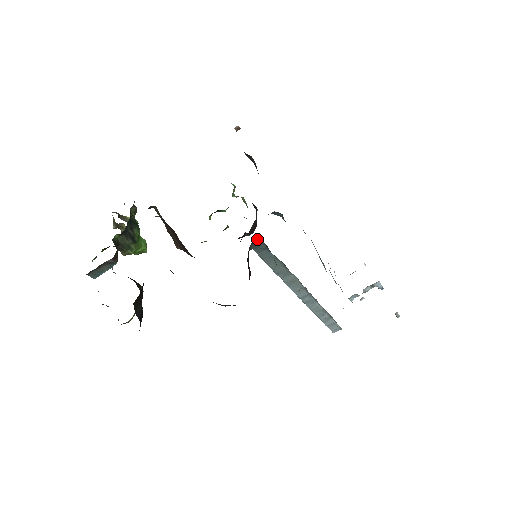
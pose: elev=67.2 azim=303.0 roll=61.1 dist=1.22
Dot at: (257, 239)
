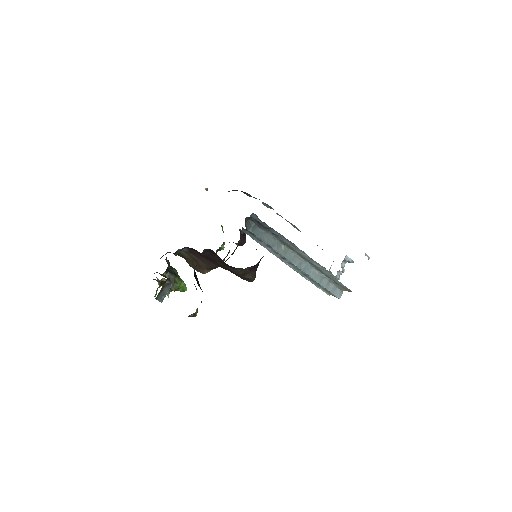
Dot at: (247, 219)
